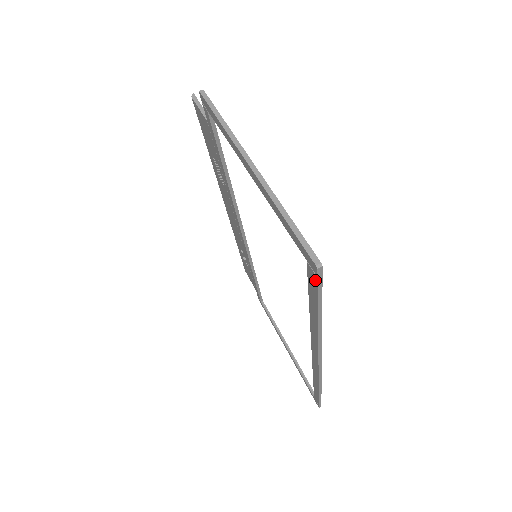
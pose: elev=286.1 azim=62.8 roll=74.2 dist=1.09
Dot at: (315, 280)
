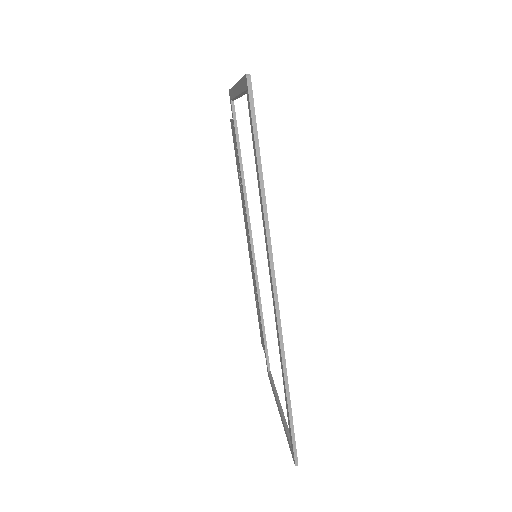
Dot at: (249, 101)
